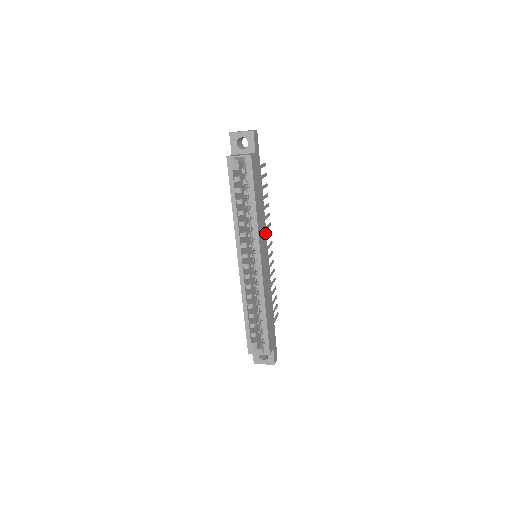
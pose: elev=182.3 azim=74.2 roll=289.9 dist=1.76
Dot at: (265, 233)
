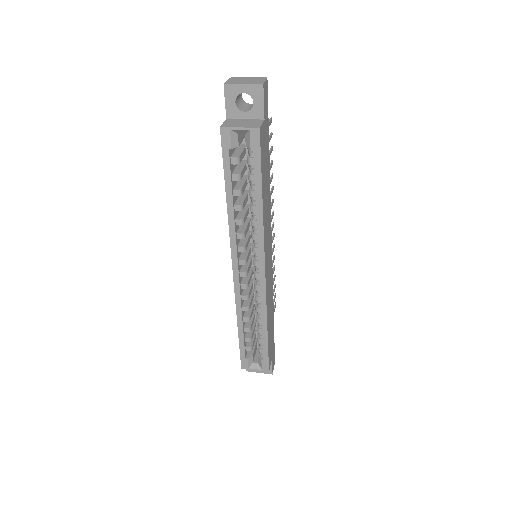
Dot at: (270, 226)
